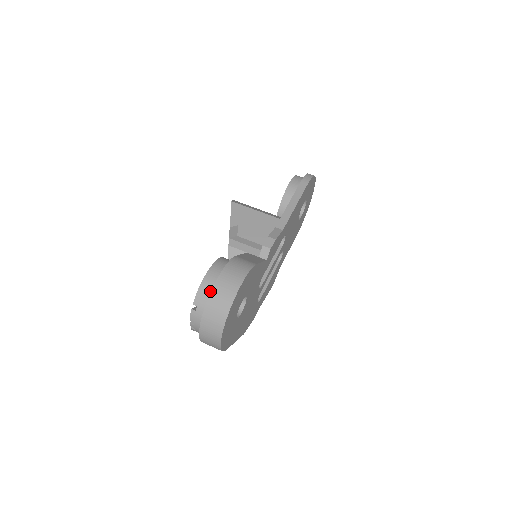
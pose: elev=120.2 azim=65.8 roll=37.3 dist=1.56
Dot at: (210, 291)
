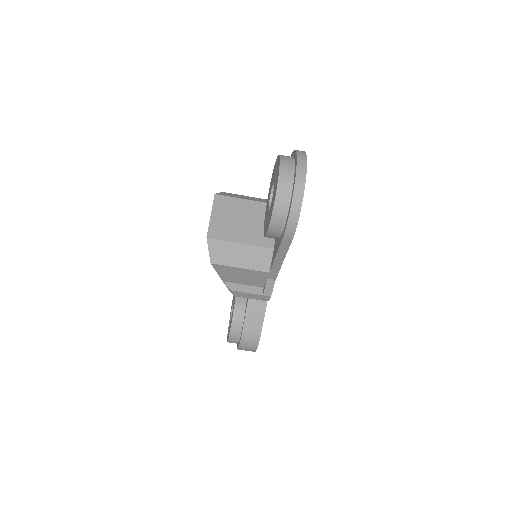
Dot at: (236, 343)
